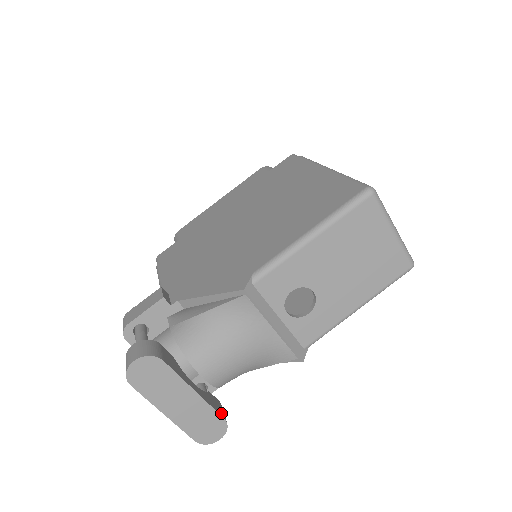
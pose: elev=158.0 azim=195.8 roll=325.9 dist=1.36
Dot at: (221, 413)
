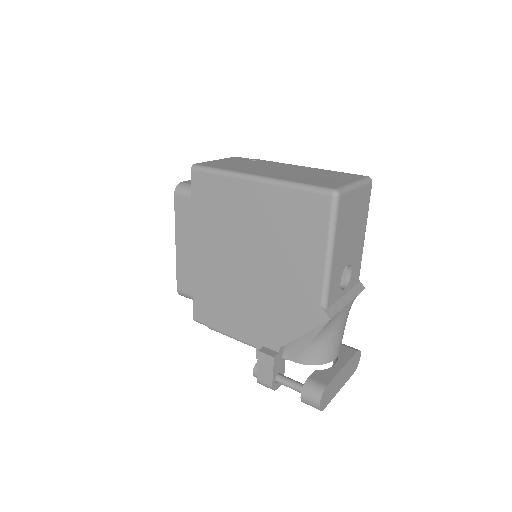
Dot at: (353, 351)
